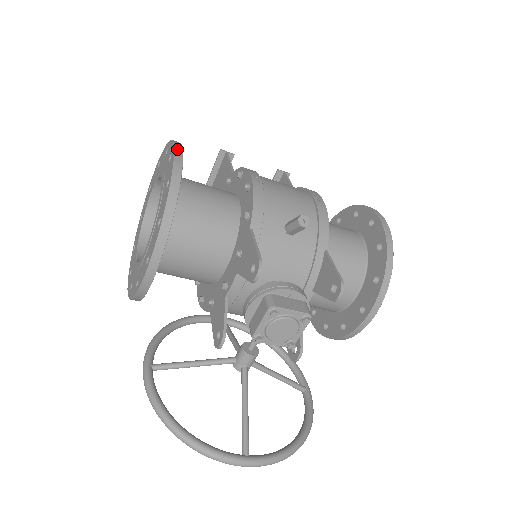
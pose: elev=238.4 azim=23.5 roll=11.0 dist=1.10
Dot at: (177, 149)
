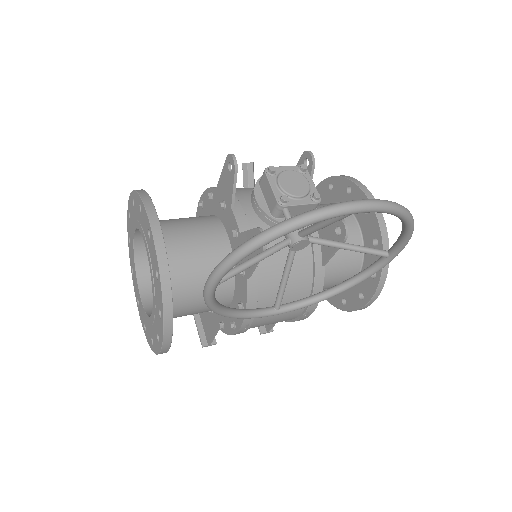
Dot at: occluded
